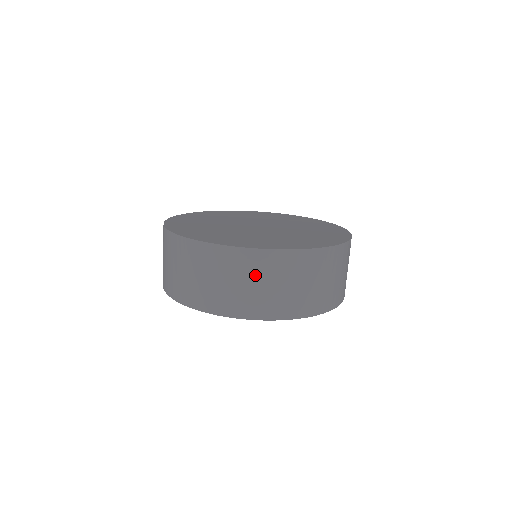
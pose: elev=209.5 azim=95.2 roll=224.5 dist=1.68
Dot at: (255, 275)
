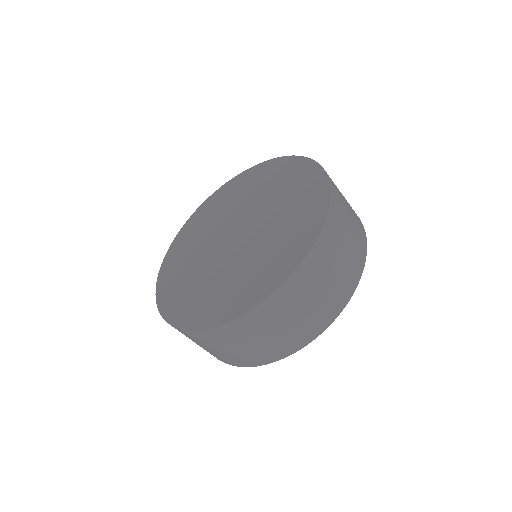
Dot at: (201, 343)
